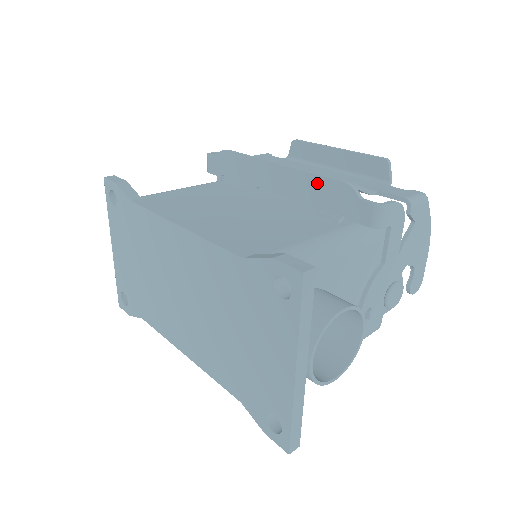
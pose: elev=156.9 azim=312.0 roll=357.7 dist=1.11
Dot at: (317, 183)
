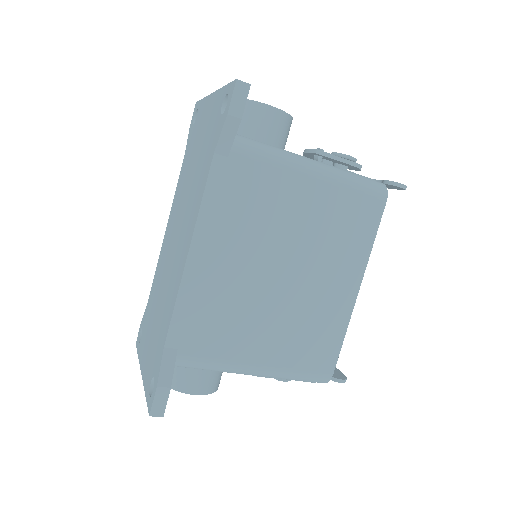
Dot at: occluded
